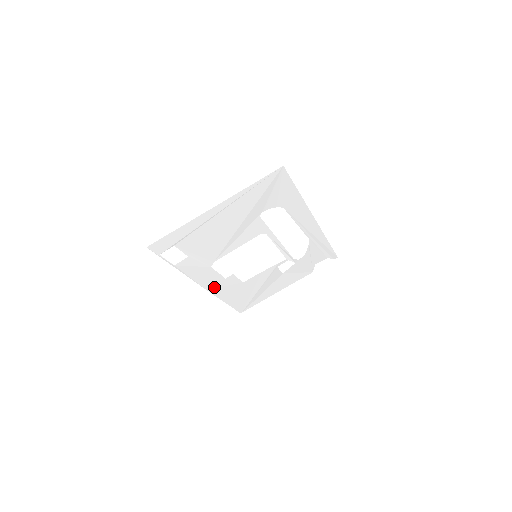
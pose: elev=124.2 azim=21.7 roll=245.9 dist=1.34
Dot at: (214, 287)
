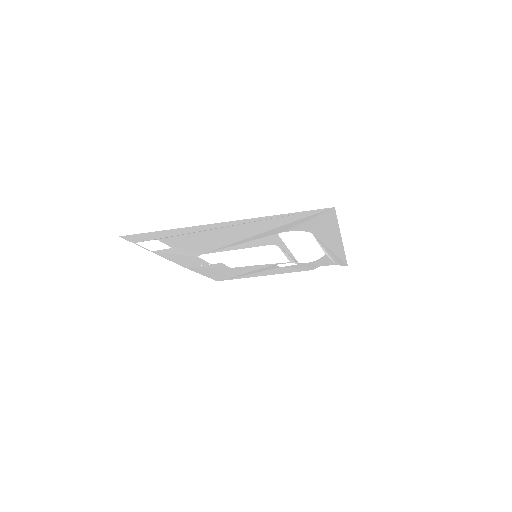
Dot at: (195, 267)
